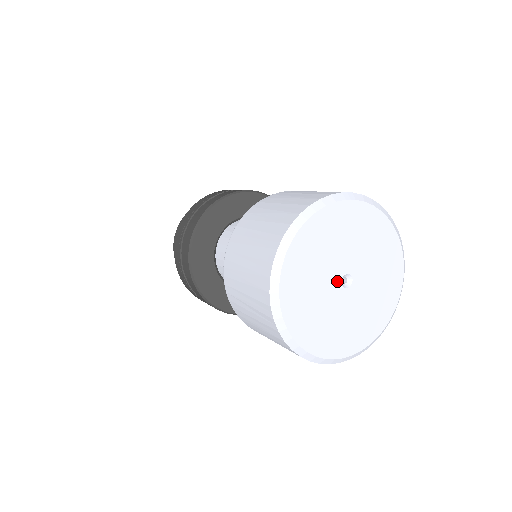
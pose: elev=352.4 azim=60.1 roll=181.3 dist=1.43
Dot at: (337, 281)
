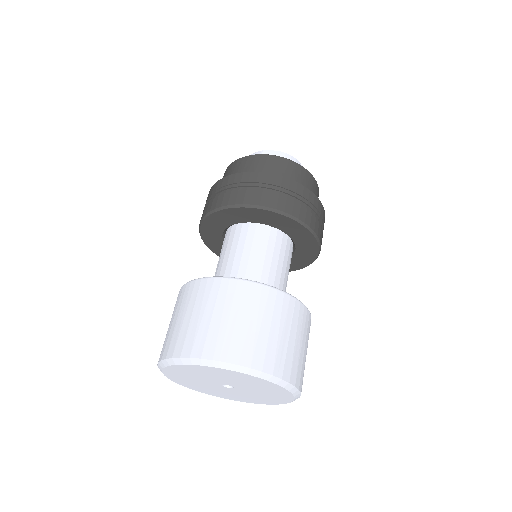
Dot at: (217, 384)
